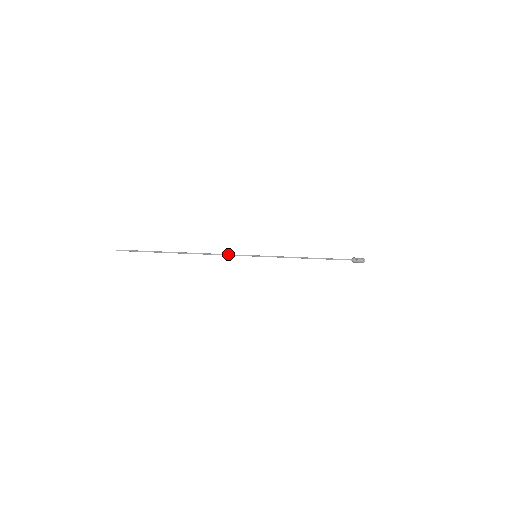
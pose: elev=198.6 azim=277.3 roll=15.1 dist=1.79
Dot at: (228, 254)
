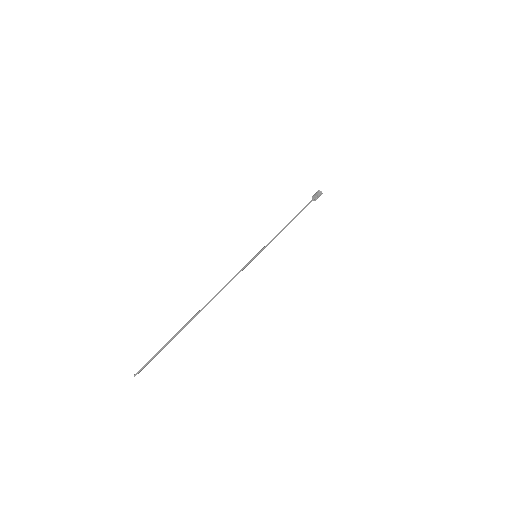
Dot at: (236, 275)
